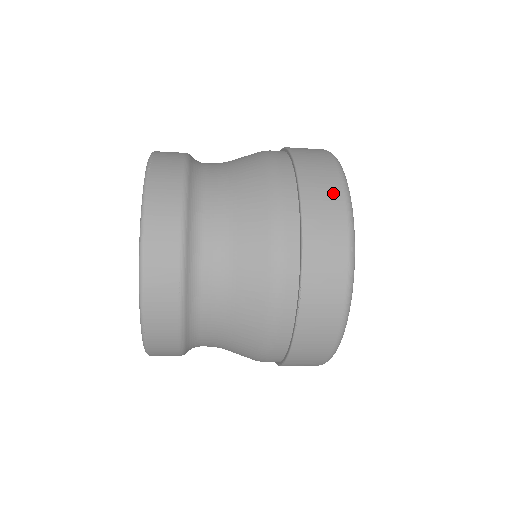
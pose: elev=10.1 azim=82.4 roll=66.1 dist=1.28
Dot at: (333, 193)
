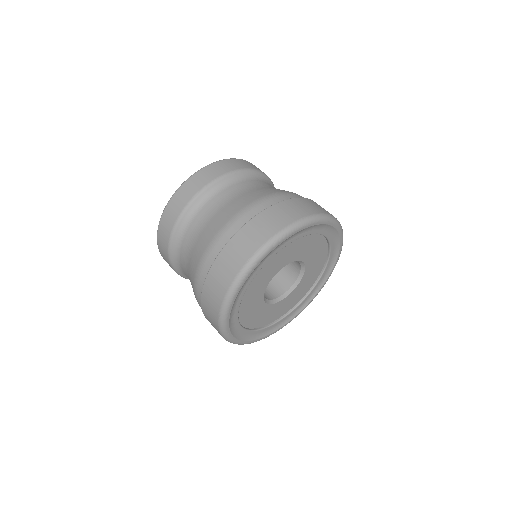
Dot at: (230, 272)
